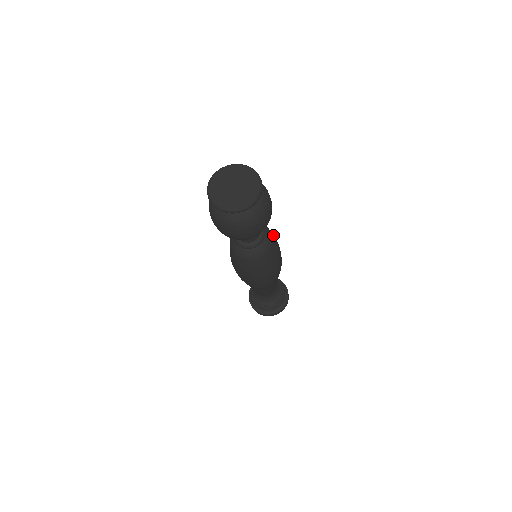
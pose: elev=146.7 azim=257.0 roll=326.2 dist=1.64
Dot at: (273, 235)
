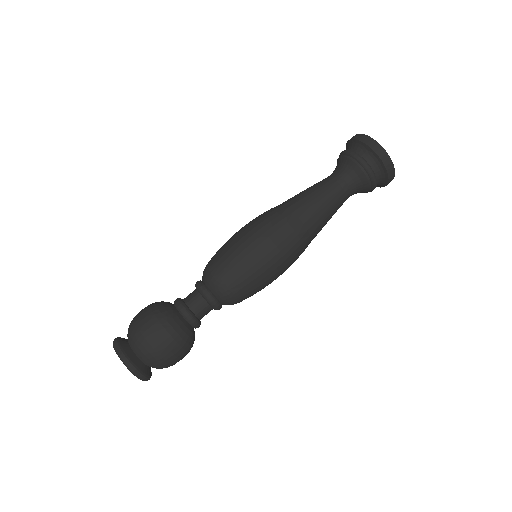
Dot at: (244, 295)
